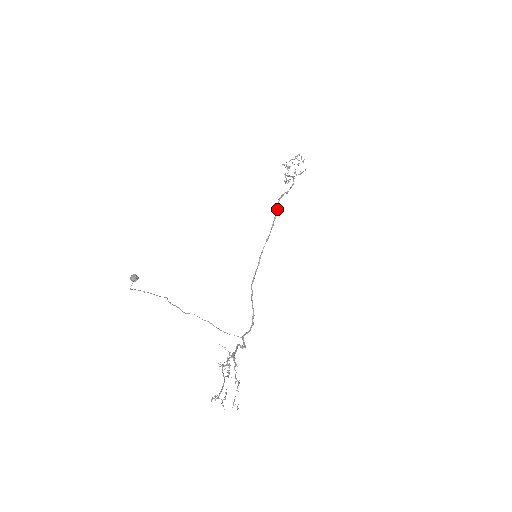
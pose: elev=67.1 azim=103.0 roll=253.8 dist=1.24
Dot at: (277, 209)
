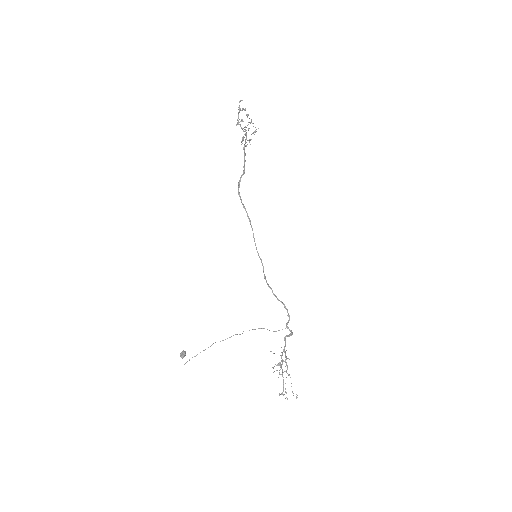
Dot at: (242, 204)
